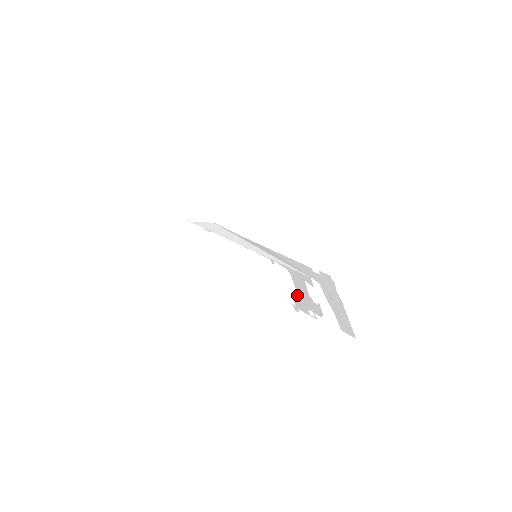
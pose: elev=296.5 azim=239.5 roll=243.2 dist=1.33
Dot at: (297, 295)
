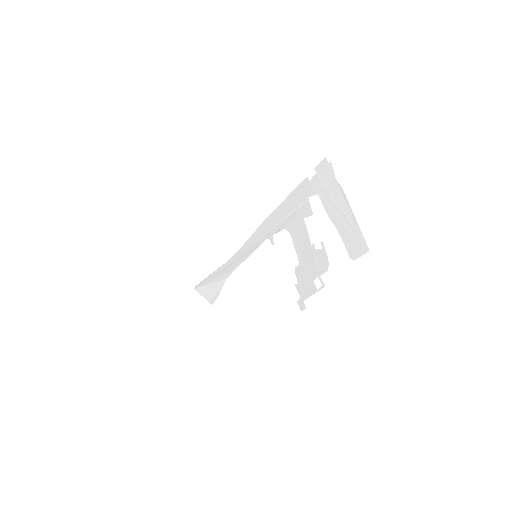
Dot at: (300, 268)
